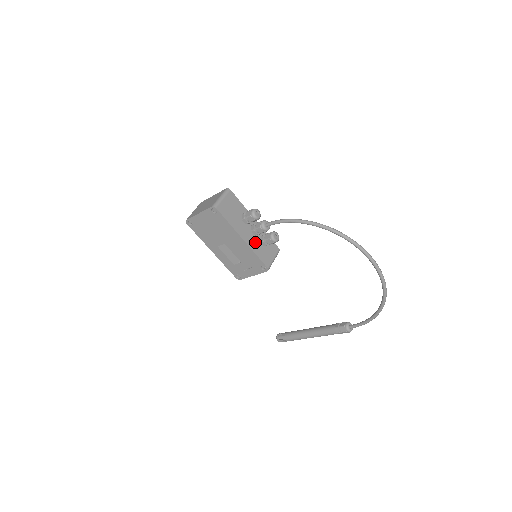
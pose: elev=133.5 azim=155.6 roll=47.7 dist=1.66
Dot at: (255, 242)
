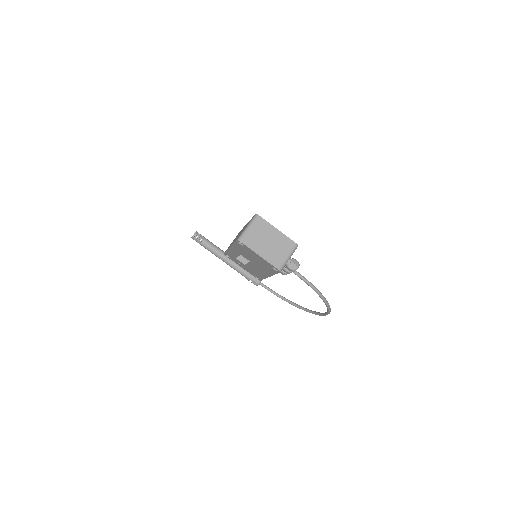
Dot at: occluded
